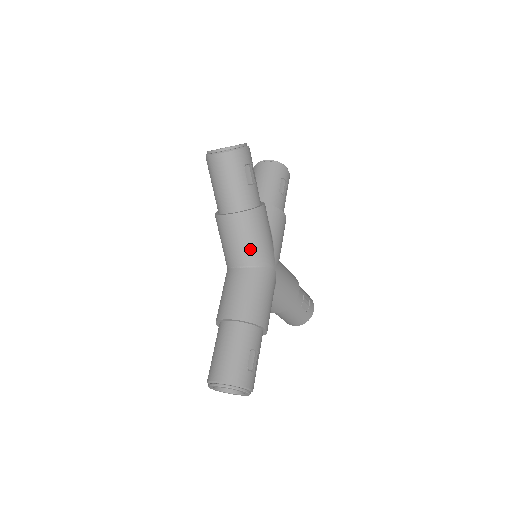
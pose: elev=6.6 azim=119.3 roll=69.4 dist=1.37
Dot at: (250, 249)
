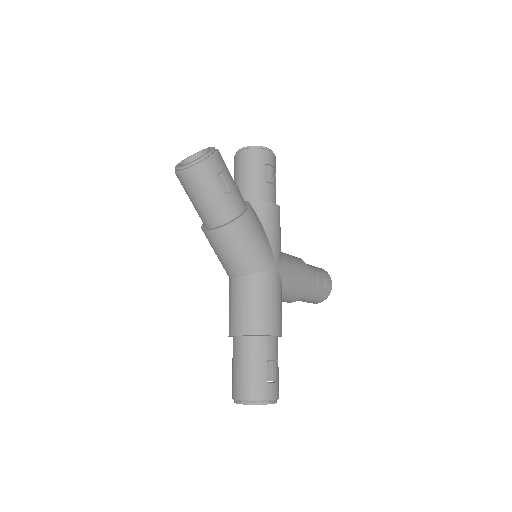
Dot at: (245, 259)
